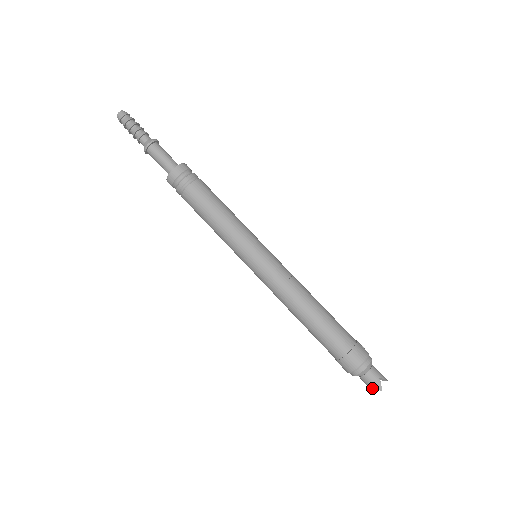
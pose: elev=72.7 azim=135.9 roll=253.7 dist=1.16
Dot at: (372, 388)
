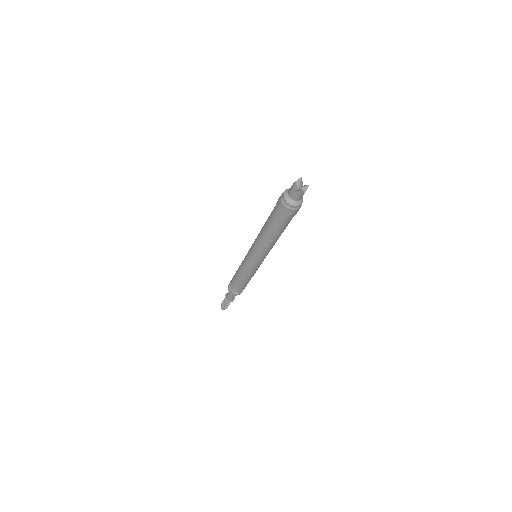
Dot at: (299, 191)
